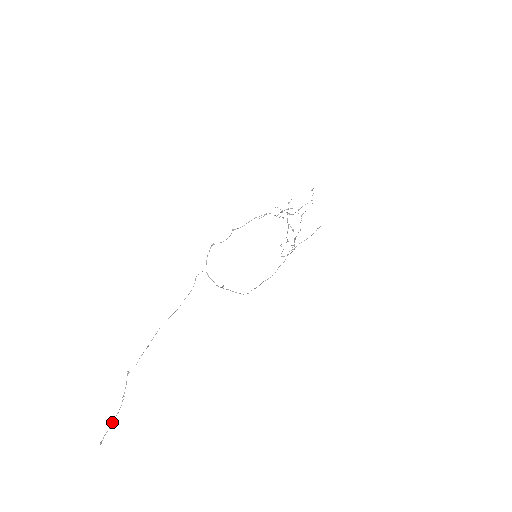
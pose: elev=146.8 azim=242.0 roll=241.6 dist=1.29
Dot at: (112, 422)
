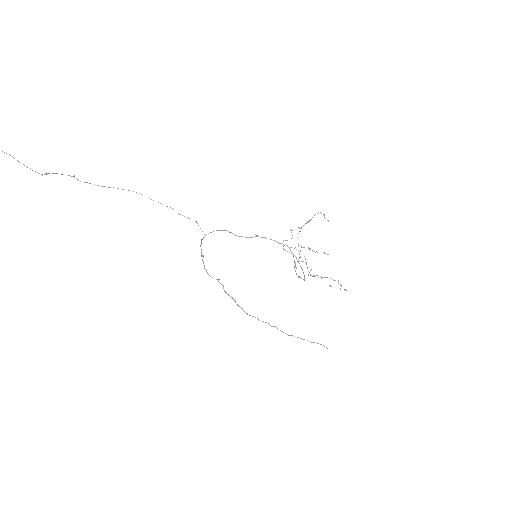
Dot at: occluded
